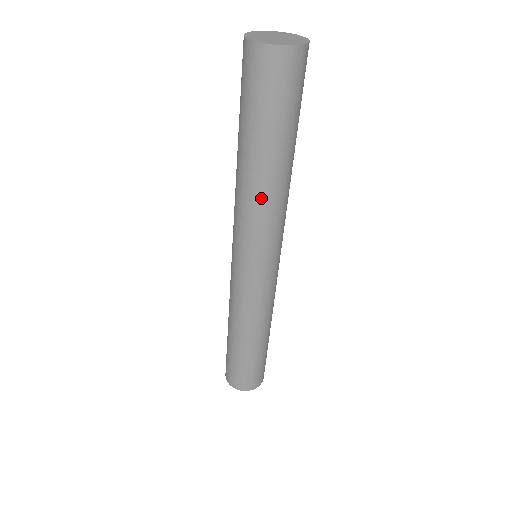
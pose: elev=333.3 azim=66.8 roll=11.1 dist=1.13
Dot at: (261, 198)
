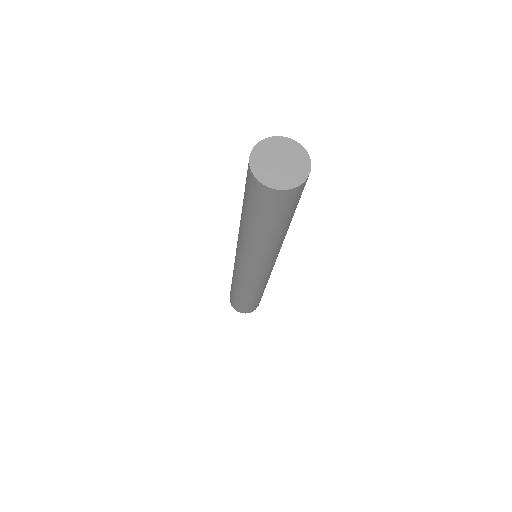
Dot at: (264, 250)
